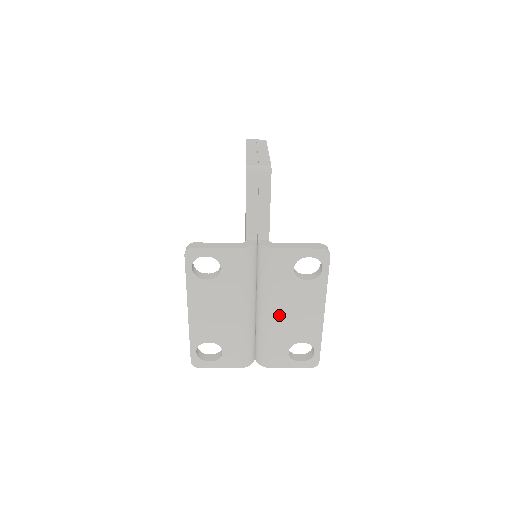
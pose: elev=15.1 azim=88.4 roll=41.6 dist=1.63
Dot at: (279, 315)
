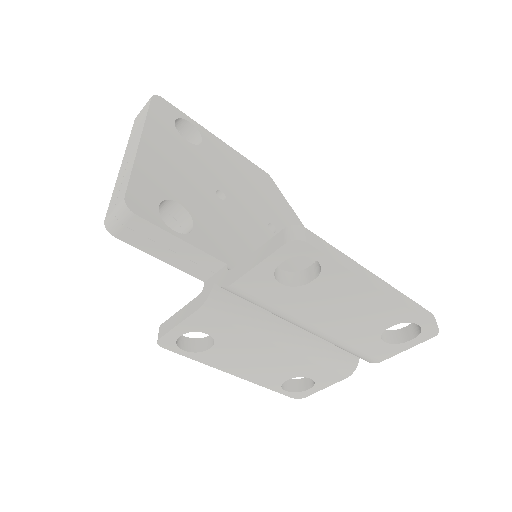
Dot at: (326, 325)
